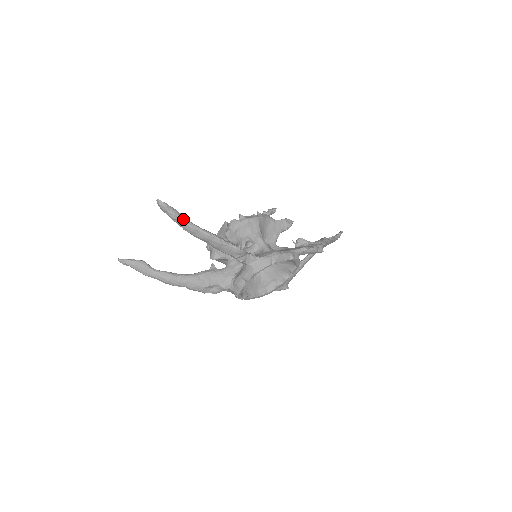
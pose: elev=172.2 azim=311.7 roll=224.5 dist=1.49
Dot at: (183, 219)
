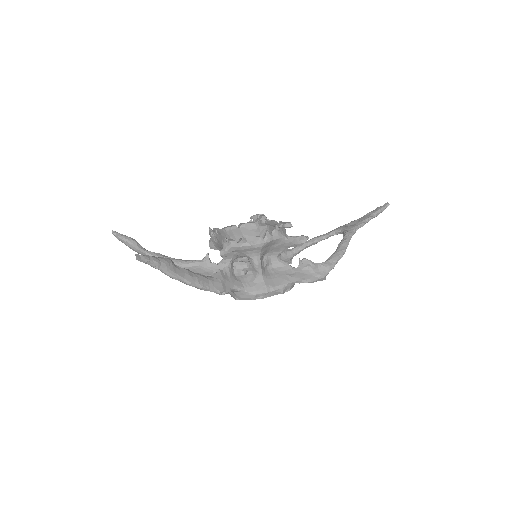
Dot at: (163, 270)
